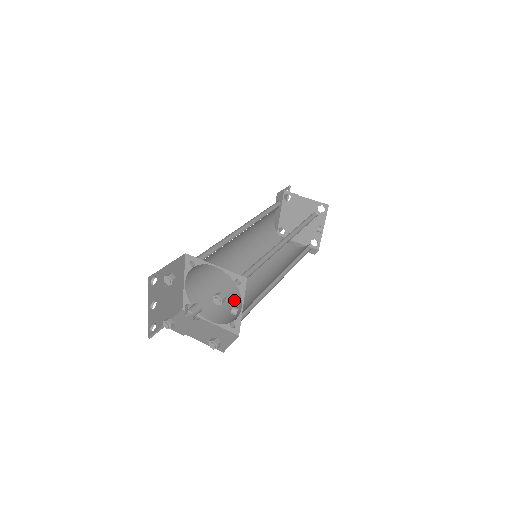
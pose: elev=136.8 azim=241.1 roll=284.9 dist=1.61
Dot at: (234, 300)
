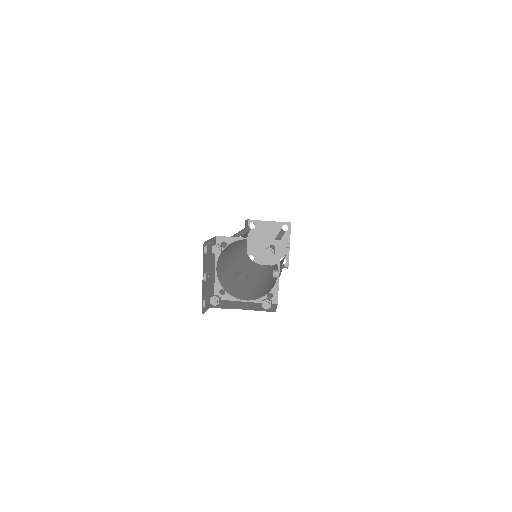
Dot at: (252, 290)
